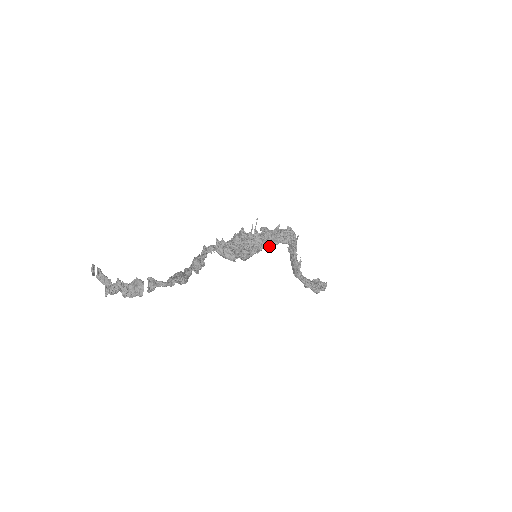
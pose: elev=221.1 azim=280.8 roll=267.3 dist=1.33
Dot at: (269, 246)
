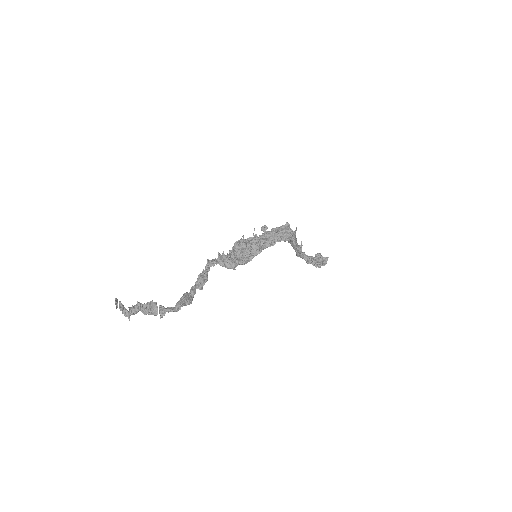
Dot at: (267, 247)
